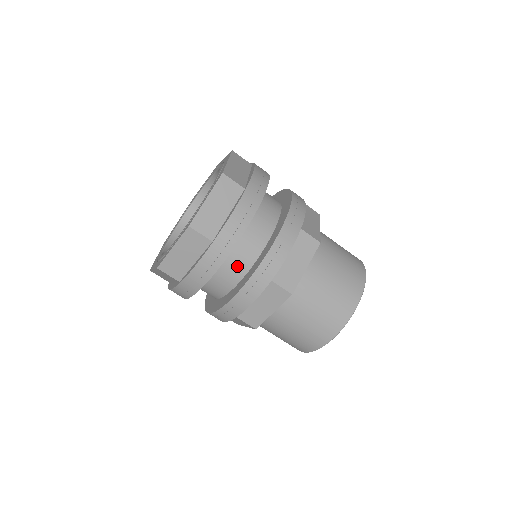
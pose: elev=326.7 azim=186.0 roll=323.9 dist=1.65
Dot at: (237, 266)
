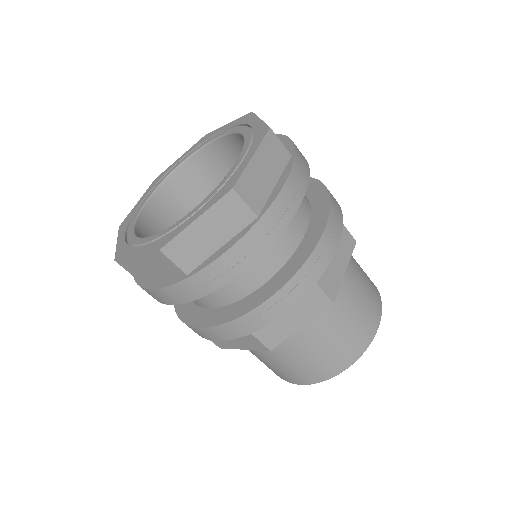
Dot at: (301, 208)
